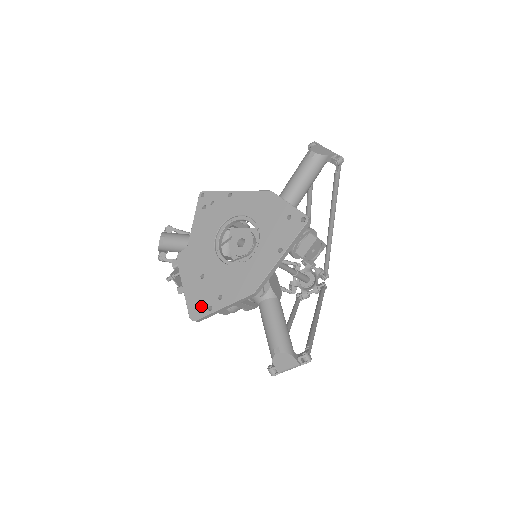
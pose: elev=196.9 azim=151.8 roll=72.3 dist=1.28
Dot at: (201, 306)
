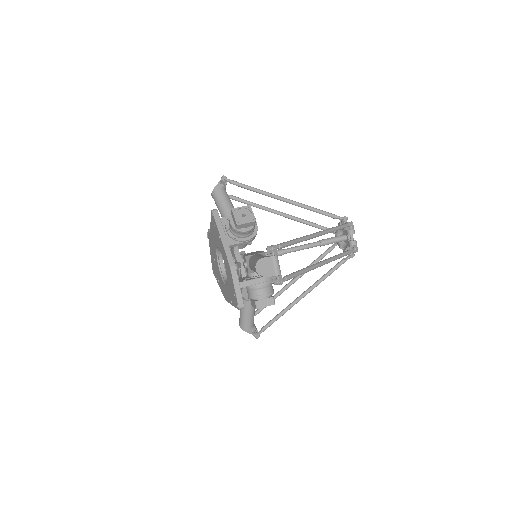
Dot at: (214, 272)
